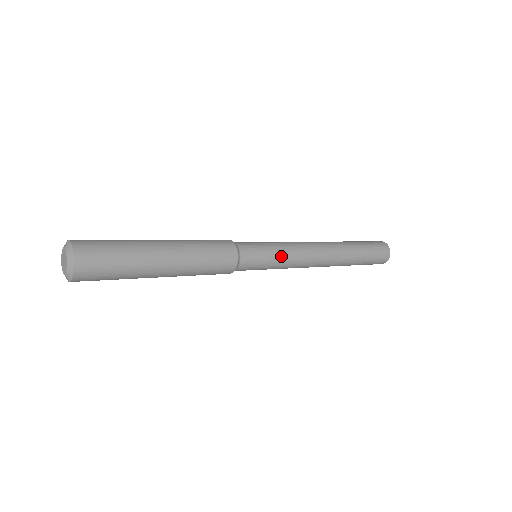
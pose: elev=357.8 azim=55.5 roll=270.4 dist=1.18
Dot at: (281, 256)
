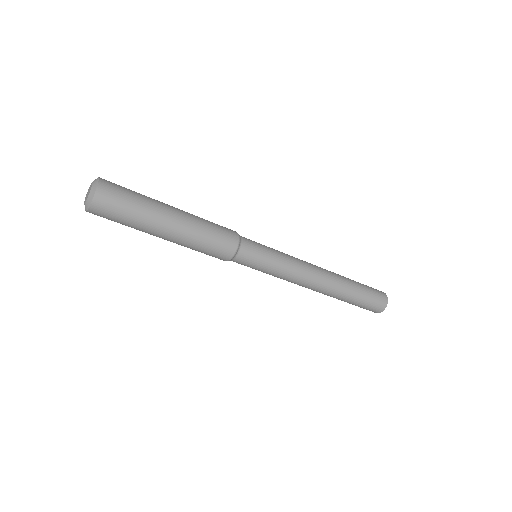
Dot at: (277, 267)
